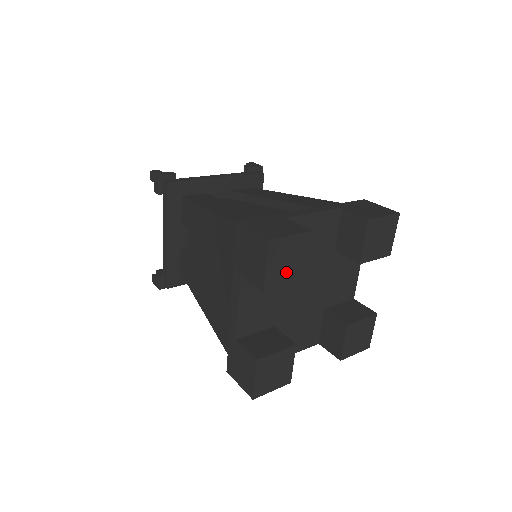
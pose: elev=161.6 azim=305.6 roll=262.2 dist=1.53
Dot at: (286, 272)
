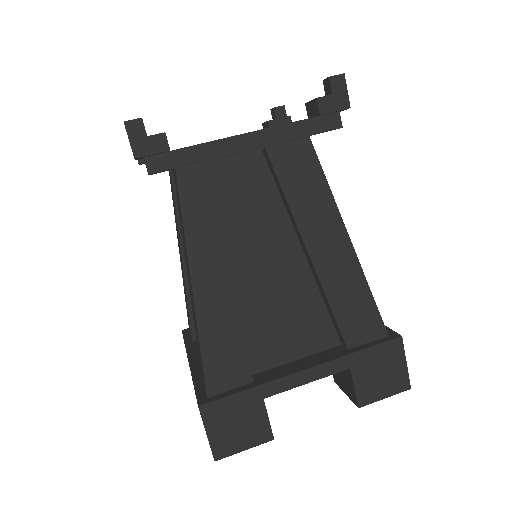
Dot at: occluded
